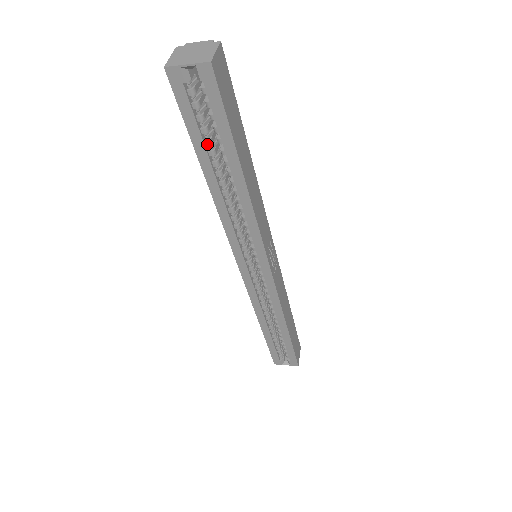
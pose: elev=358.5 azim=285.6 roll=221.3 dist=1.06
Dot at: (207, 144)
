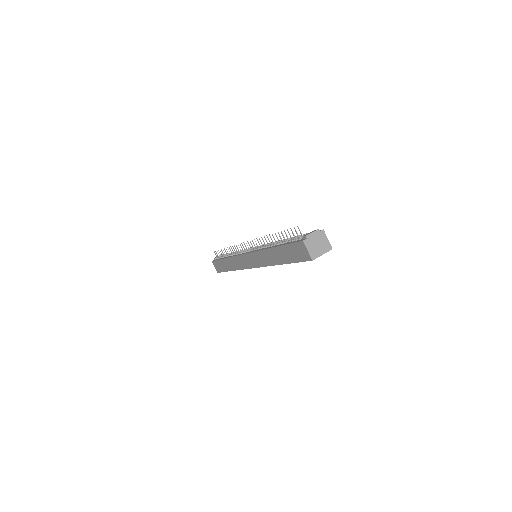
Dot at: occluded
